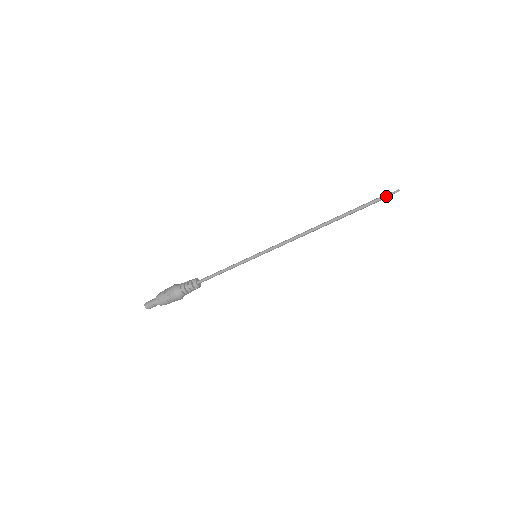
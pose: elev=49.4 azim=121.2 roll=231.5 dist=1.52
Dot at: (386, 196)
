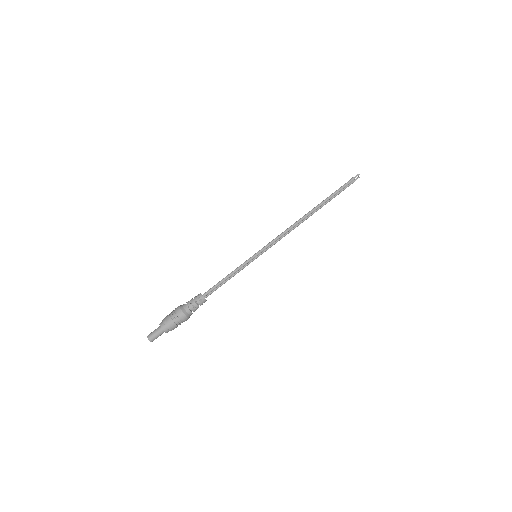
Dot at: (351, 180)
